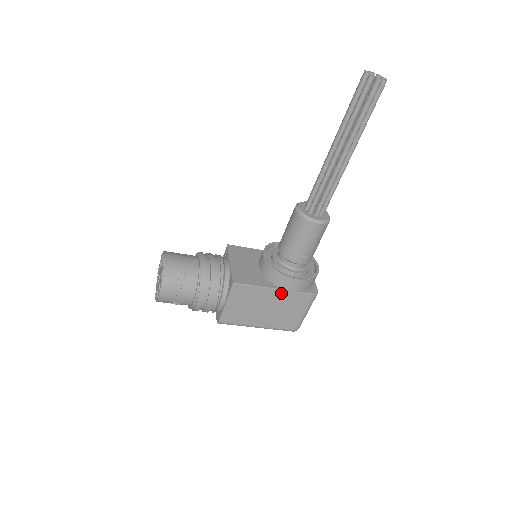
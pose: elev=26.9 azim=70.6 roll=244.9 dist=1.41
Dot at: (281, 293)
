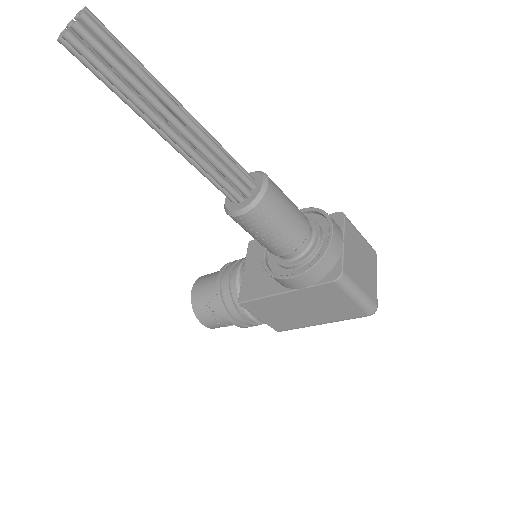
Dot at: (295, 294)
